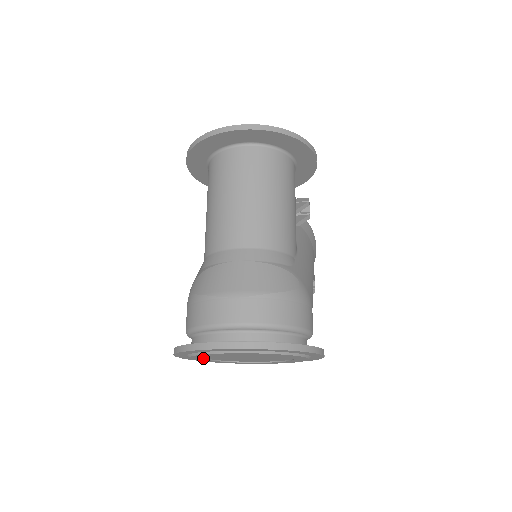
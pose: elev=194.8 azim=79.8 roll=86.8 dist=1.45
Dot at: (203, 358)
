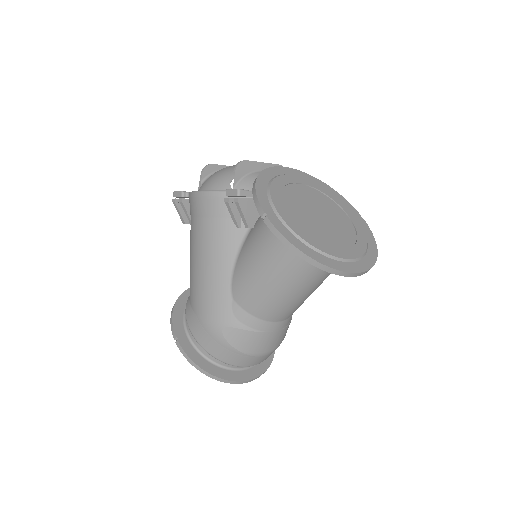
Dot at: occluded
